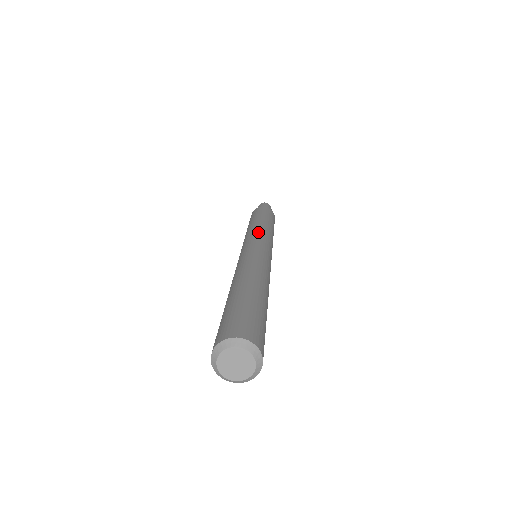
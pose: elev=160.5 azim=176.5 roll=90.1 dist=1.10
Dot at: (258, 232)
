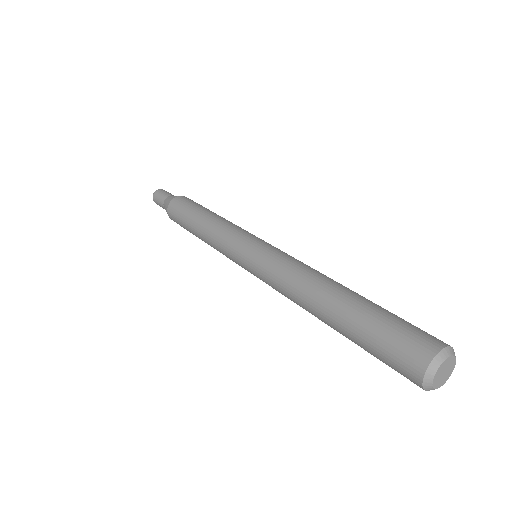
Dot at: occluded
